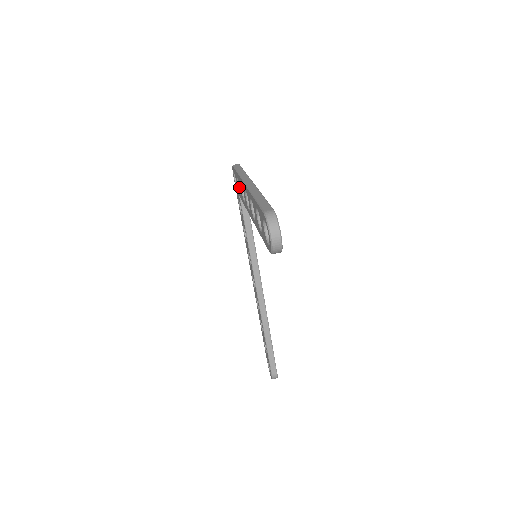
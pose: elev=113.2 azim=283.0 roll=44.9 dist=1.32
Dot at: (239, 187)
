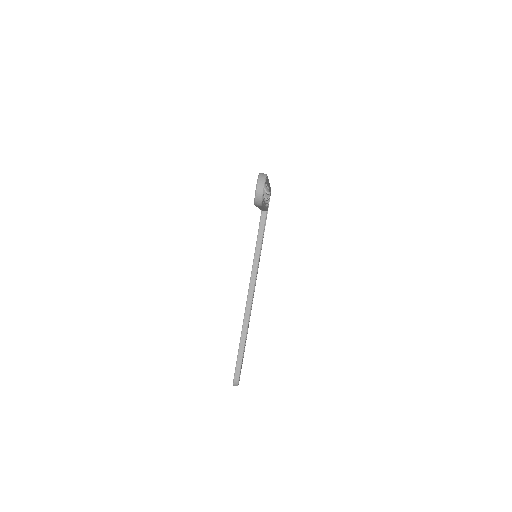
Dot at: occluded
